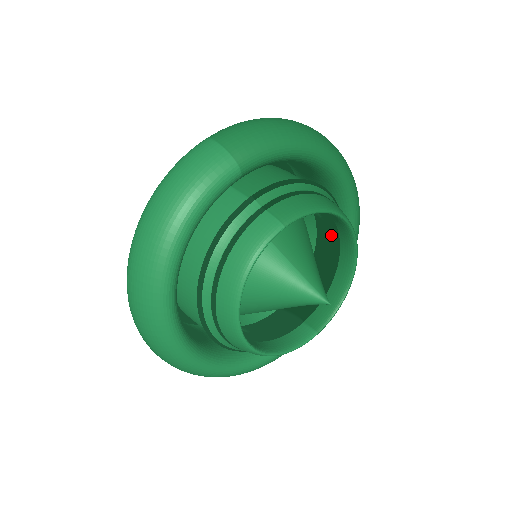
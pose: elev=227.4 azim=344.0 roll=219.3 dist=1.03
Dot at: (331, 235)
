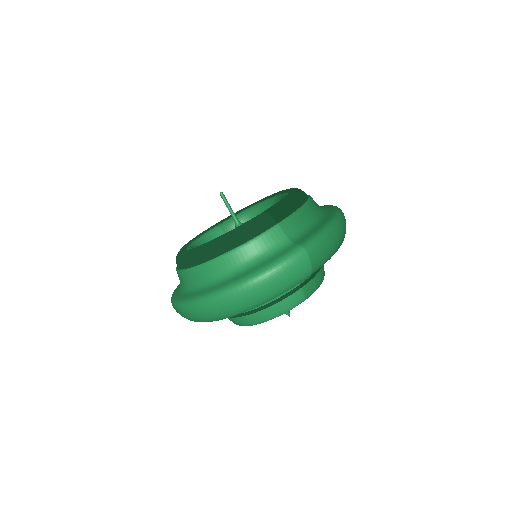
Dot at: occluded
